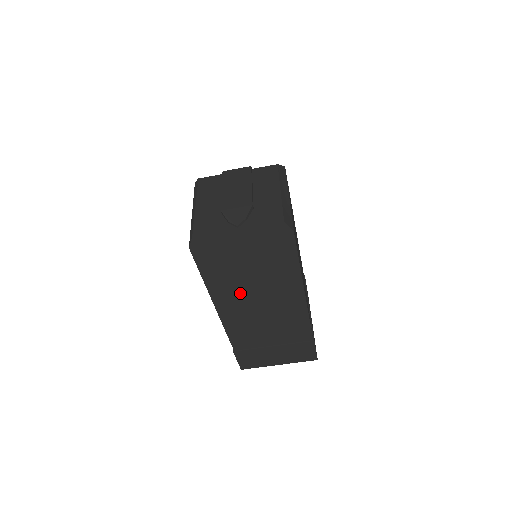
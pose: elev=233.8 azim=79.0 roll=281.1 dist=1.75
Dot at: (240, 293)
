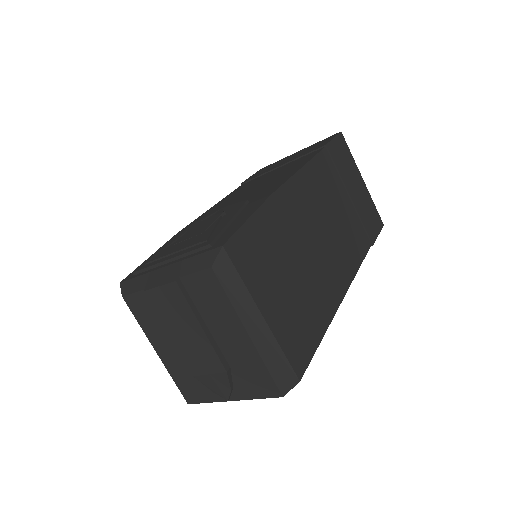
Dot at: occluded
